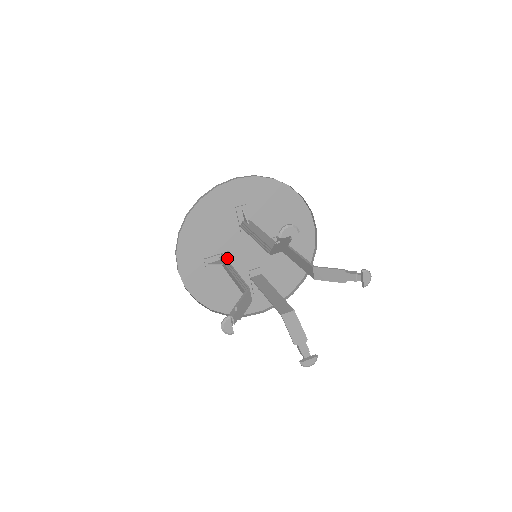
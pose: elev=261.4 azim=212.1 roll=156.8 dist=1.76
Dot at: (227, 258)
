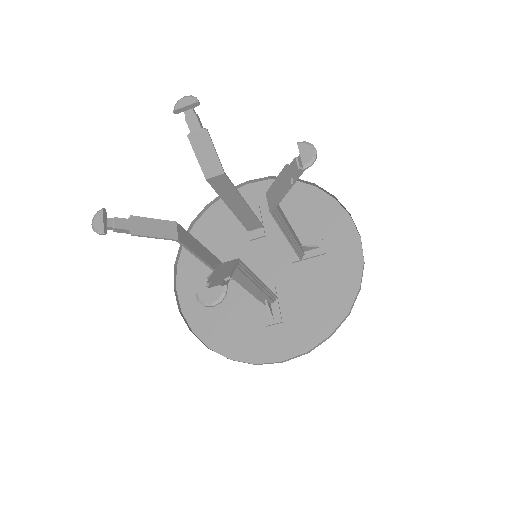
Dot at: occluded
